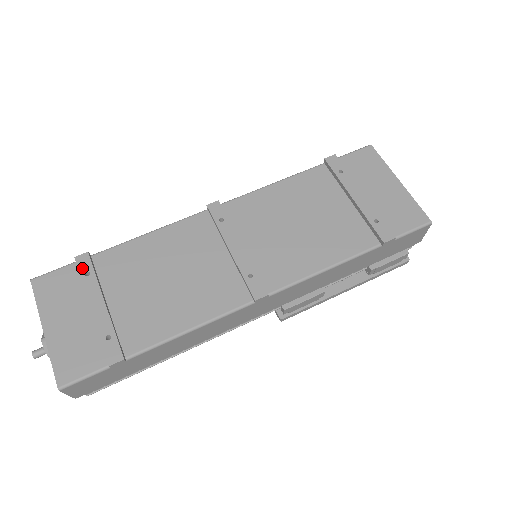
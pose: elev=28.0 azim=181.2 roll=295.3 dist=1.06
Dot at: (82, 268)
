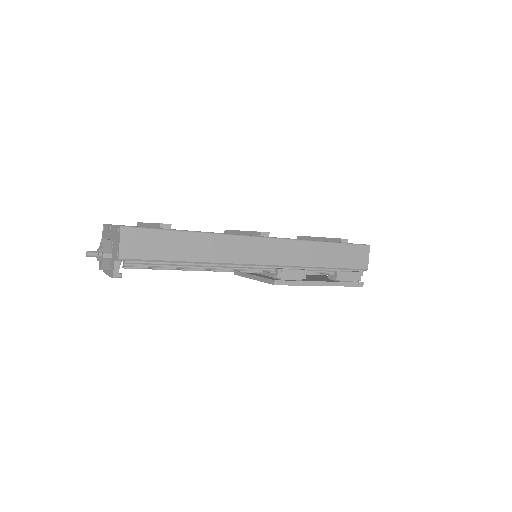
Dot at: occluded
